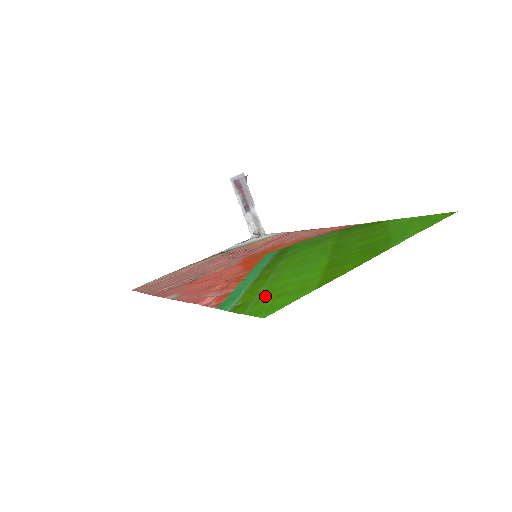
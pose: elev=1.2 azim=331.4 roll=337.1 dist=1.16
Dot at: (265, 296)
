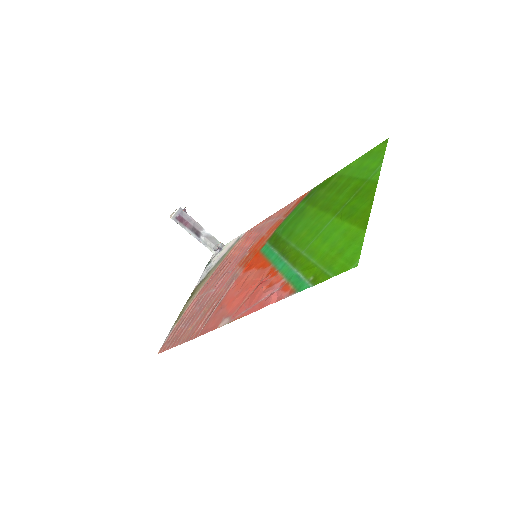
Dot at: (328, 261)
